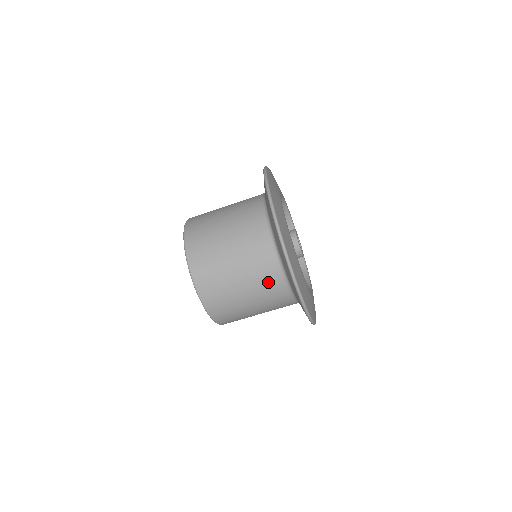
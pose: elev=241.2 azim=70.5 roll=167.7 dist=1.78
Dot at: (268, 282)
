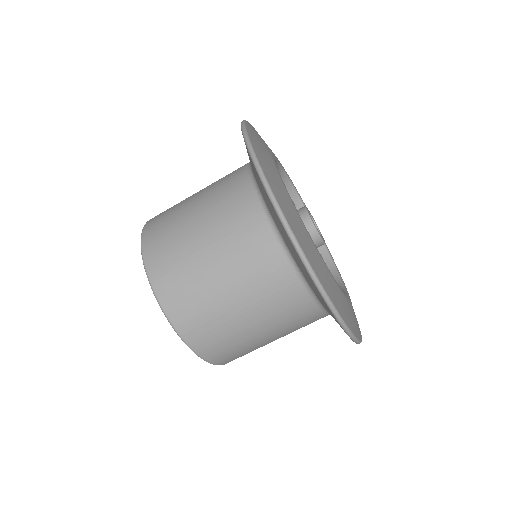
Dot at: (264, 272)
